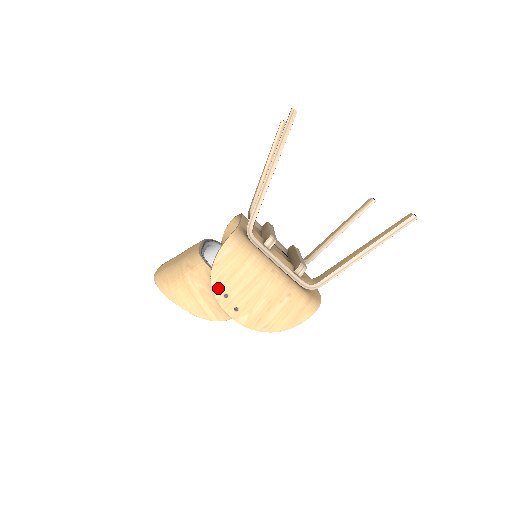
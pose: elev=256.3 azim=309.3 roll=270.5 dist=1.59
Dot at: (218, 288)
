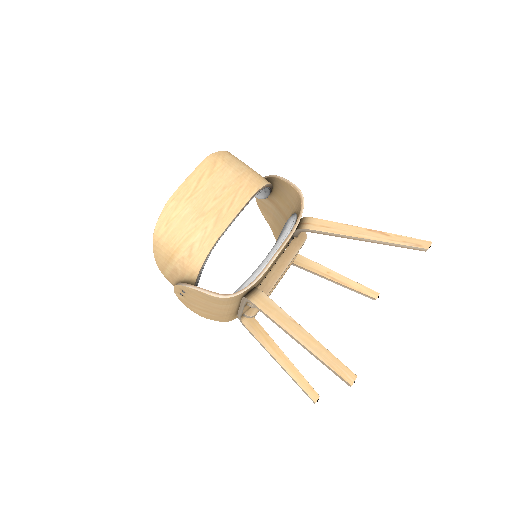
Dot at: (184, 289)
